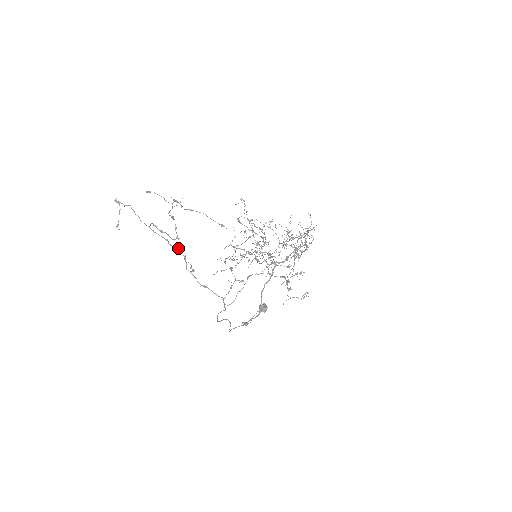
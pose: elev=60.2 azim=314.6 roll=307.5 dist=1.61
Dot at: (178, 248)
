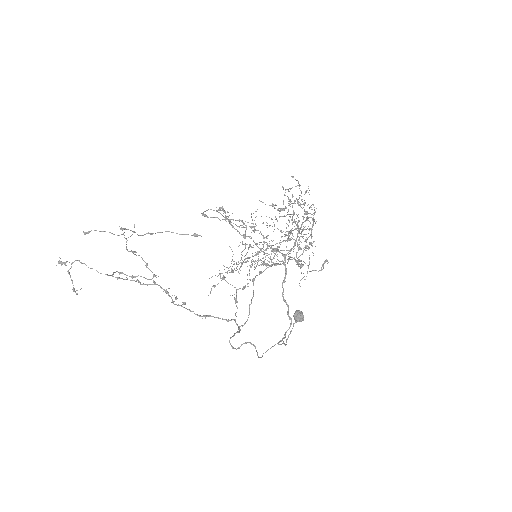
Dot at: (153, 284)
